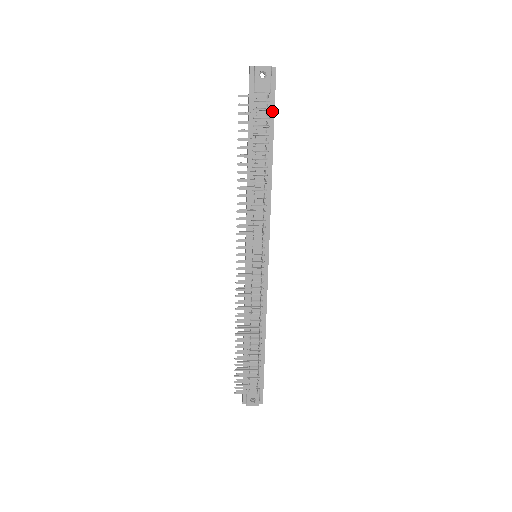
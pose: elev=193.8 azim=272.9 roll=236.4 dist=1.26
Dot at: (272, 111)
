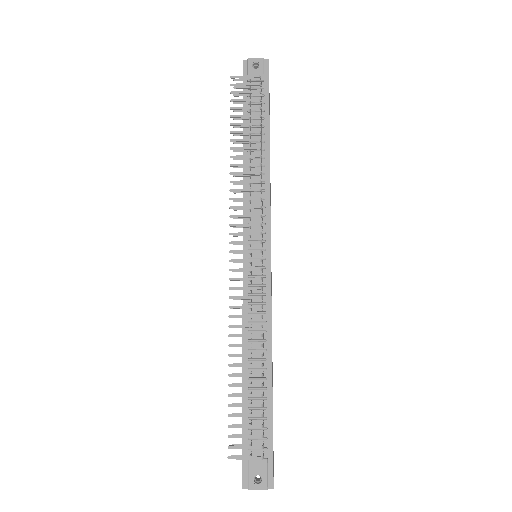
Dot at: (267, 97)
